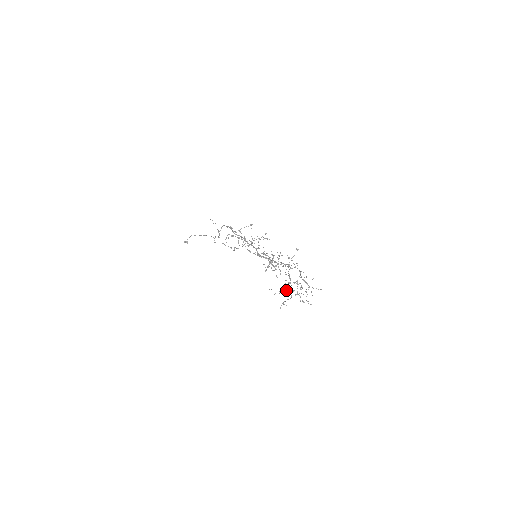
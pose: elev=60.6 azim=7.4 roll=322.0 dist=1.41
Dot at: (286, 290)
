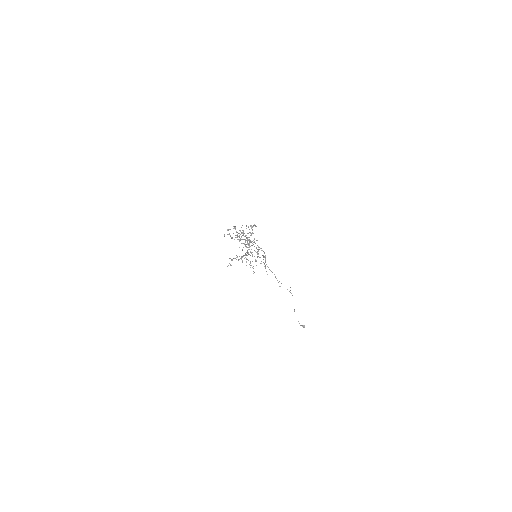
Dot at: occluded
